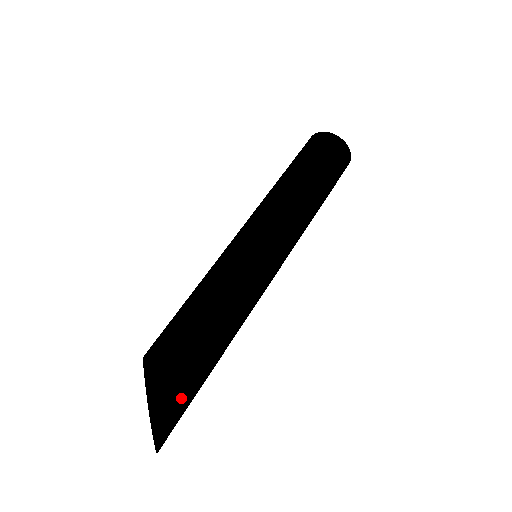
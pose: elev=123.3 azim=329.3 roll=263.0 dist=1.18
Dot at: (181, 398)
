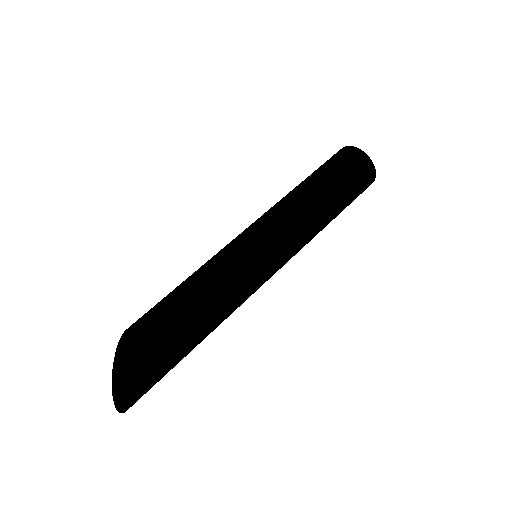
Dot at: occluded
